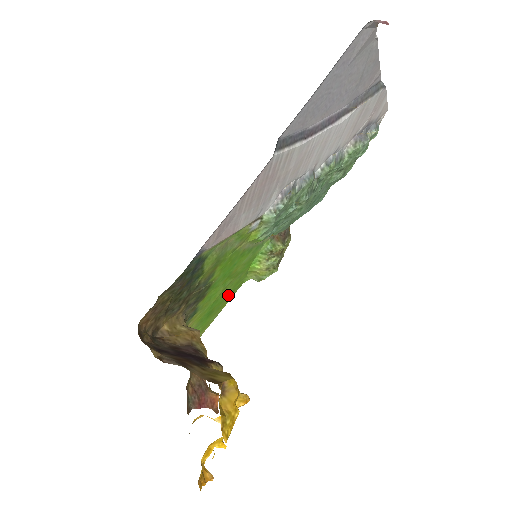
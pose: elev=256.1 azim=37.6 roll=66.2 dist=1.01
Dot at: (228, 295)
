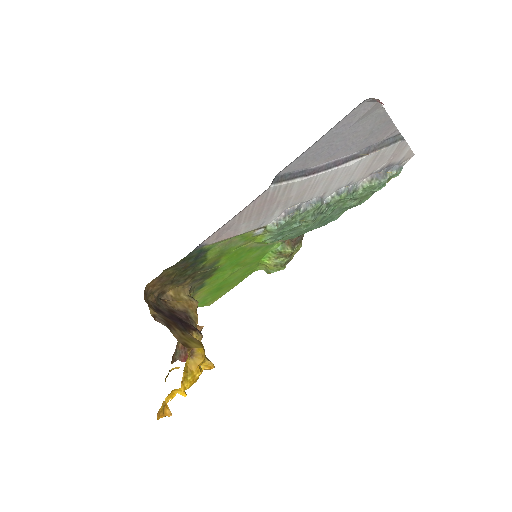
Dot at: (239, 278)
